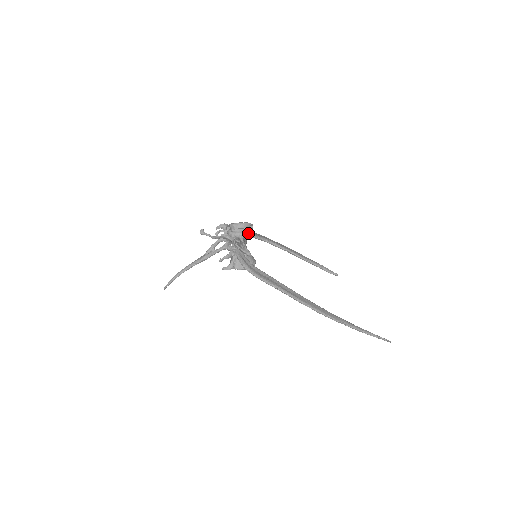
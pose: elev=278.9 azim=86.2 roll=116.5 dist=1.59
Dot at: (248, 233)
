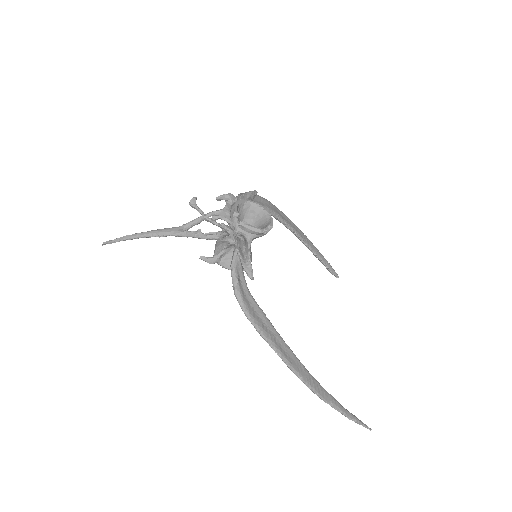
Dot at: (262, 235)
